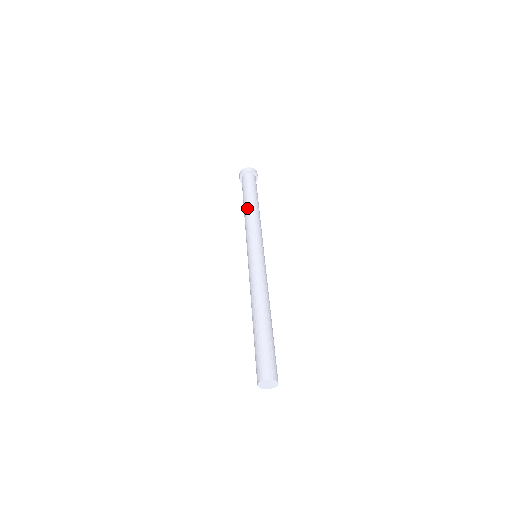
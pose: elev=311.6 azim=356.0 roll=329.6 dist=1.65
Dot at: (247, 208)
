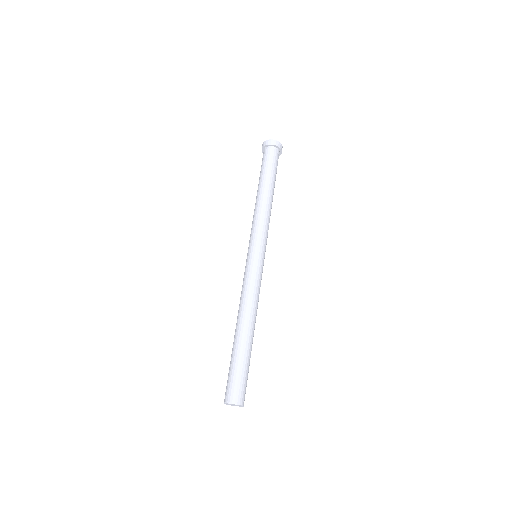
Dot at: (257, 196)
